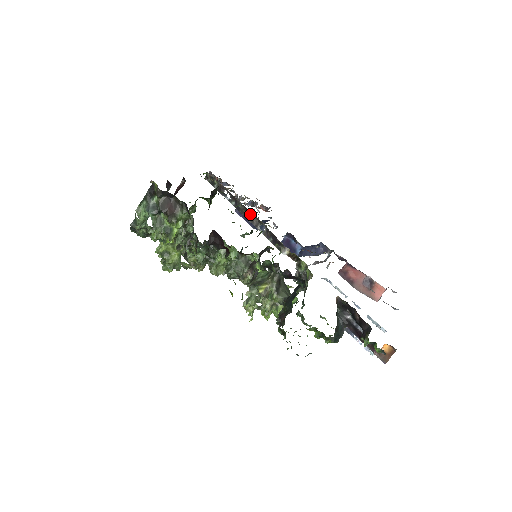
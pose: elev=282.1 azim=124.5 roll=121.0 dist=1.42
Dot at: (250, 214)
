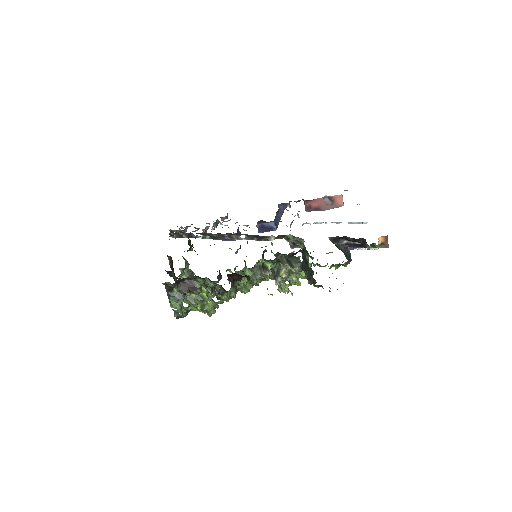
Dot at: (226, 235)
